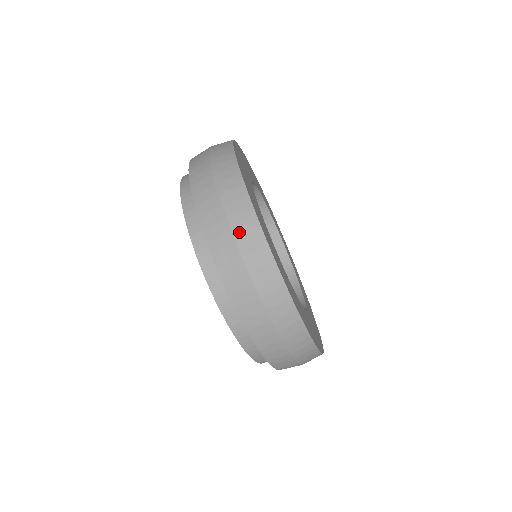
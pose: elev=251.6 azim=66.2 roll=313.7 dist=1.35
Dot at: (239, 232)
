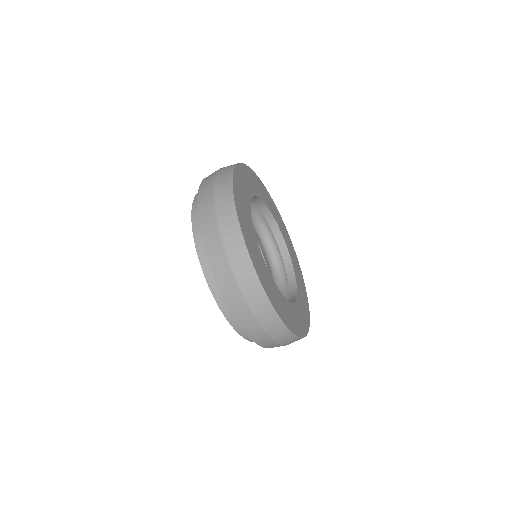
Dot at: (218, 188)
